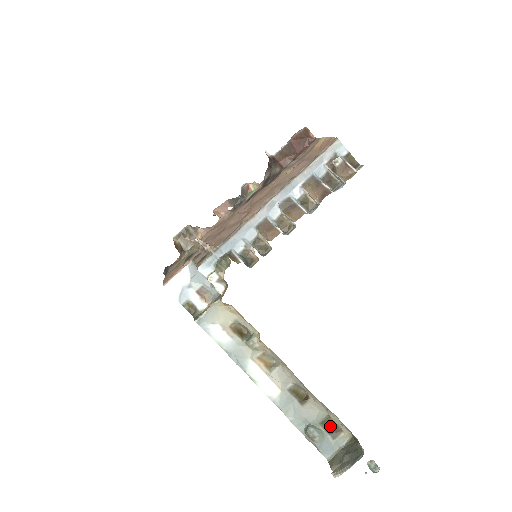
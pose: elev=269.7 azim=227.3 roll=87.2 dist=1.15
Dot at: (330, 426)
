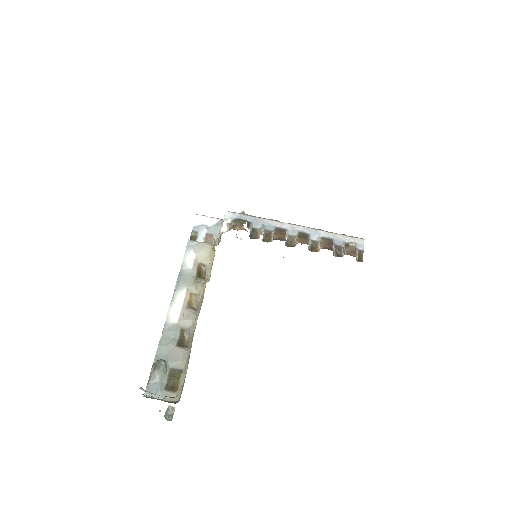
Dot at: (174, 378)
